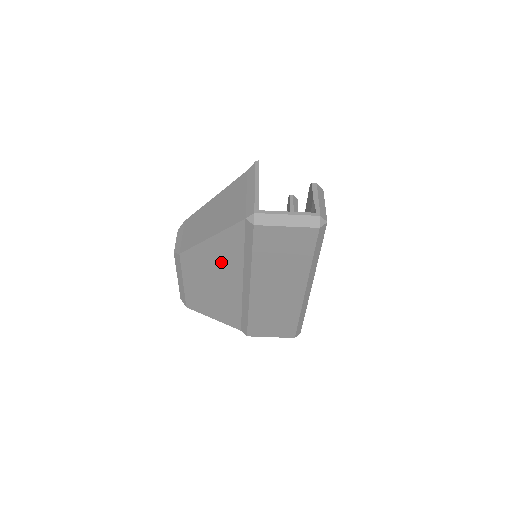
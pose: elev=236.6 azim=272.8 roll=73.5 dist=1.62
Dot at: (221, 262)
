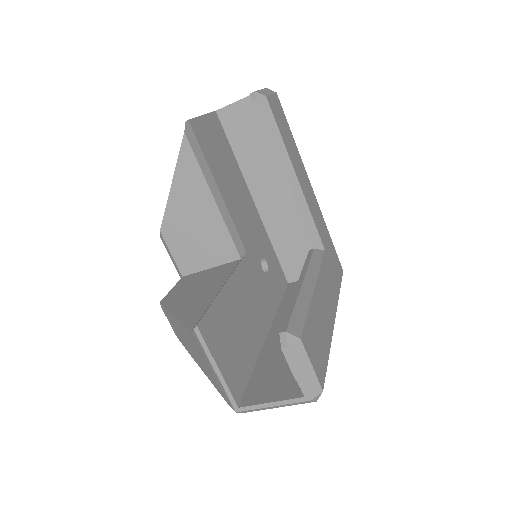
Dot at: occluded
